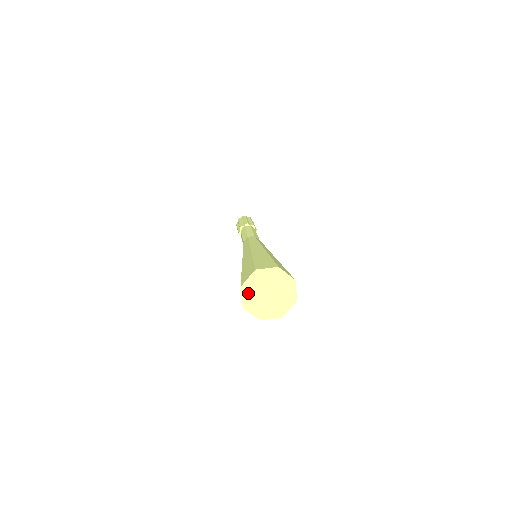
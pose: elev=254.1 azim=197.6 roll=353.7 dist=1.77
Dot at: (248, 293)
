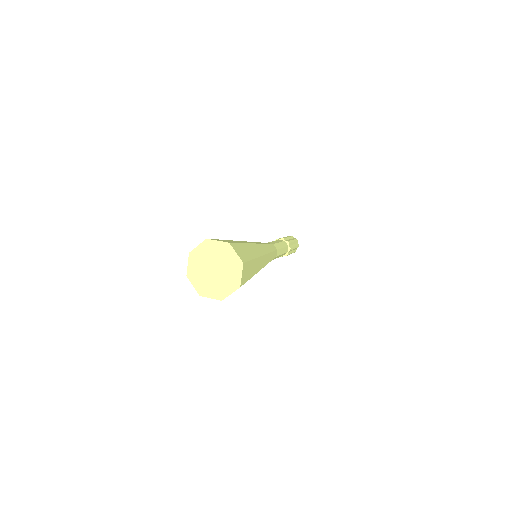
Dot at: (196, 279)
